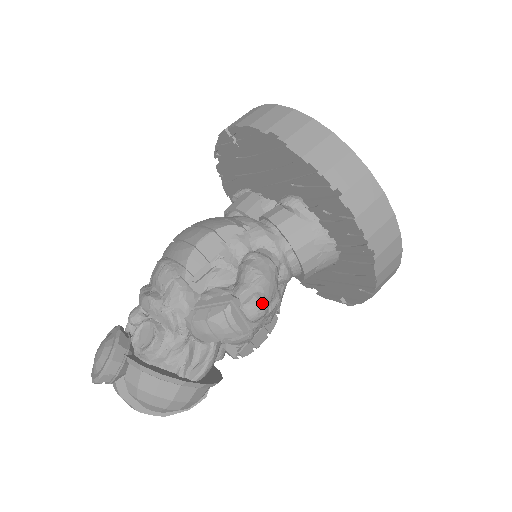
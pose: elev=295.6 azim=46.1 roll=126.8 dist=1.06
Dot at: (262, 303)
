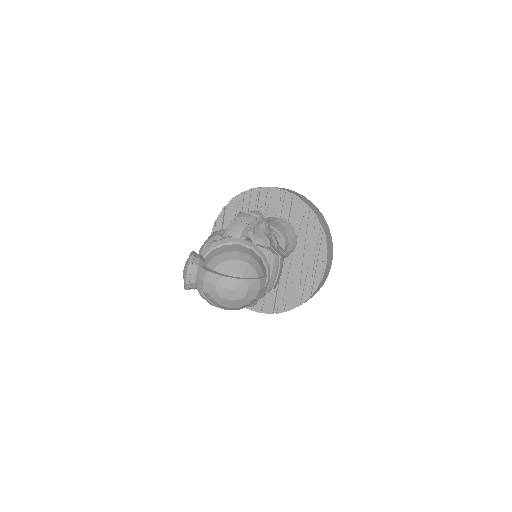
Dot at: (257, 211)
